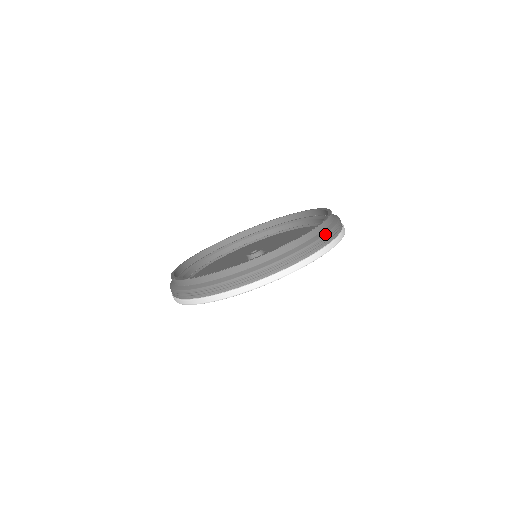
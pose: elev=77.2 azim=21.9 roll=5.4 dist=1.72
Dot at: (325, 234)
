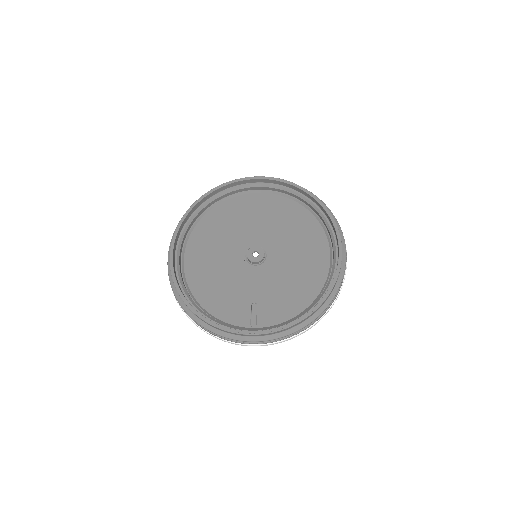
Dot at: (330, 303)
